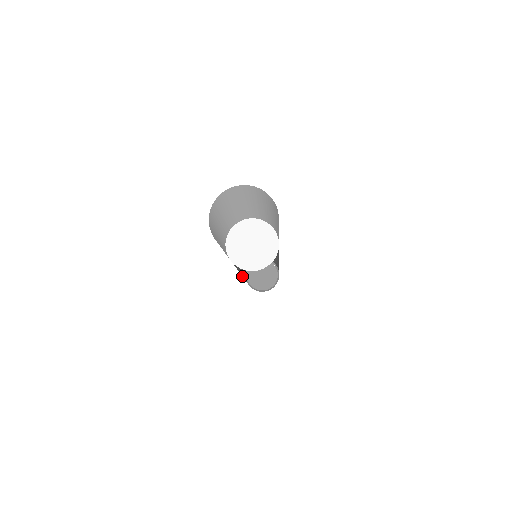
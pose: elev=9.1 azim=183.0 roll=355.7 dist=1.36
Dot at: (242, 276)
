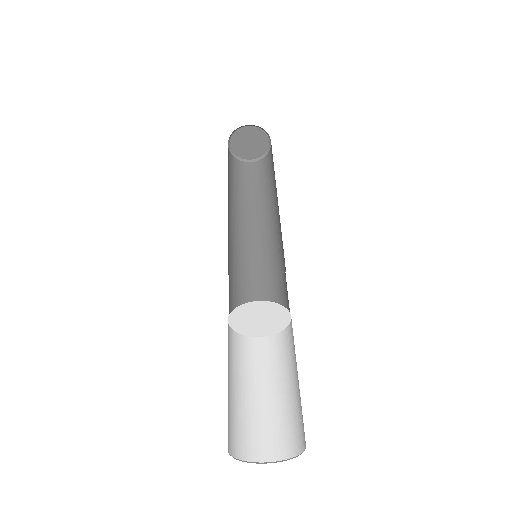
Dot at: occluded
